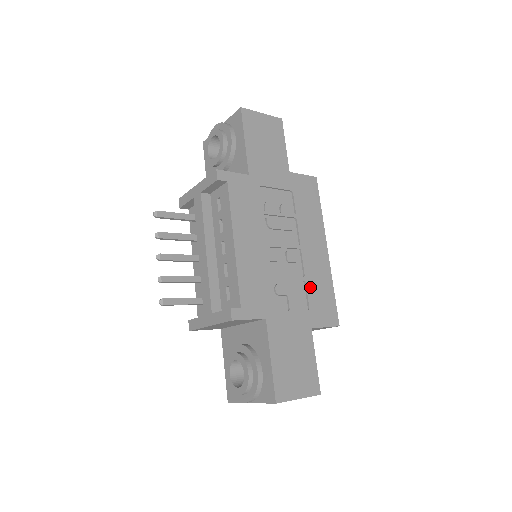
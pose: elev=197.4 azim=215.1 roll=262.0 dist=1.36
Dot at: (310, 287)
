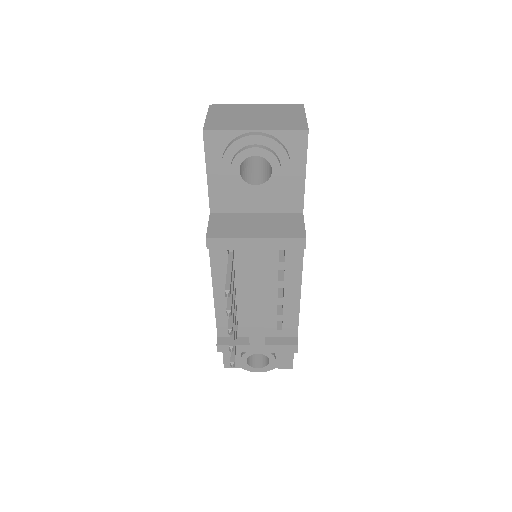
Dot at: occluded
